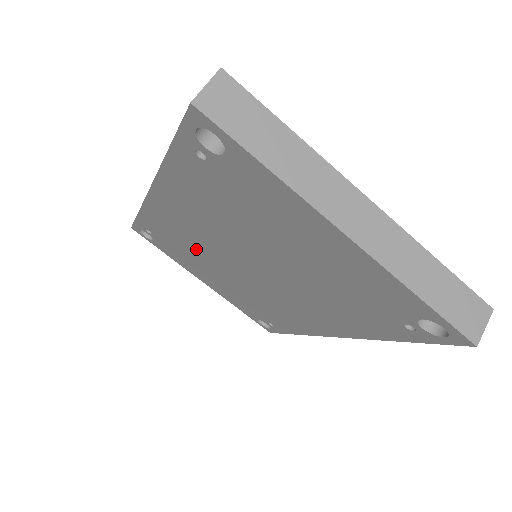
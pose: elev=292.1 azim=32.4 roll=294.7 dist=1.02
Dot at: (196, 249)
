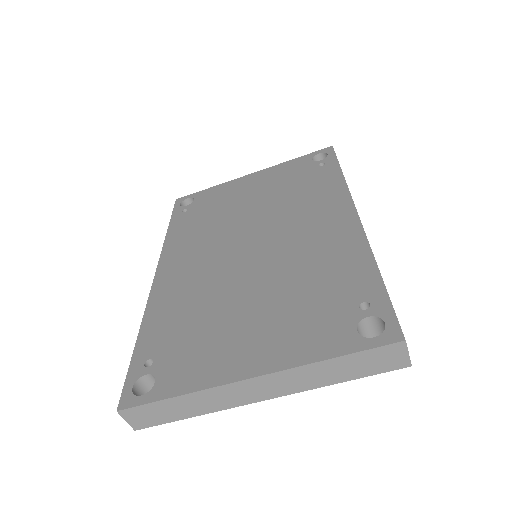
Dot at: occluded
